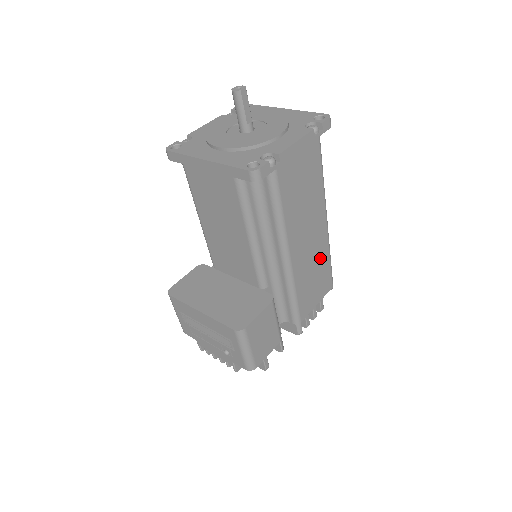
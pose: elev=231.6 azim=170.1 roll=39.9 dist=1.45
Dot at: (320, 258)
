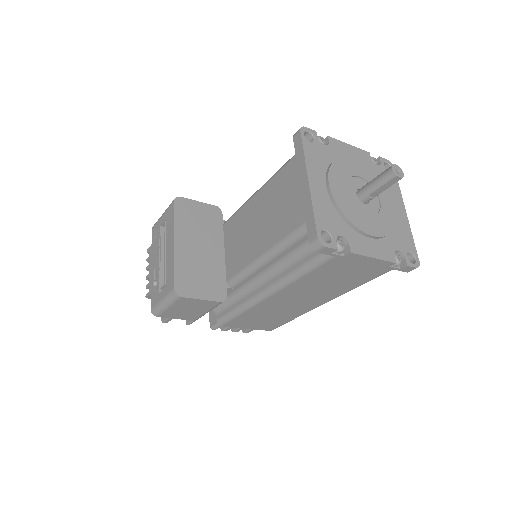
Dot at: (286, 314)
